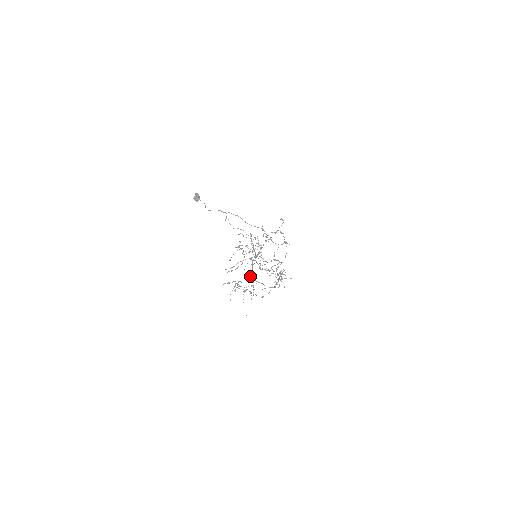
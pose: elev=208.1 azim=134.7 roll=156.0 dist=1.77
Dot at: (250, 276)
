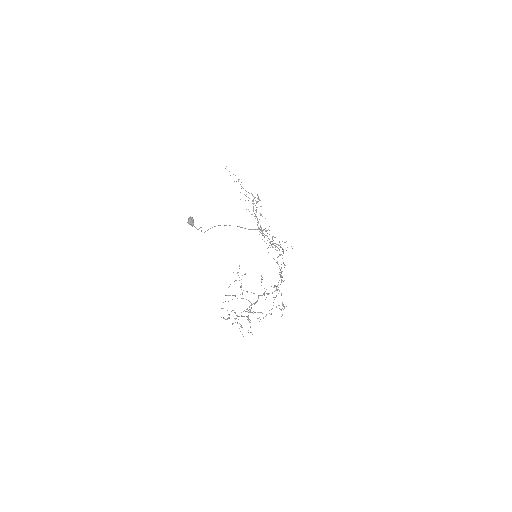
Dot at: (247, 317)
